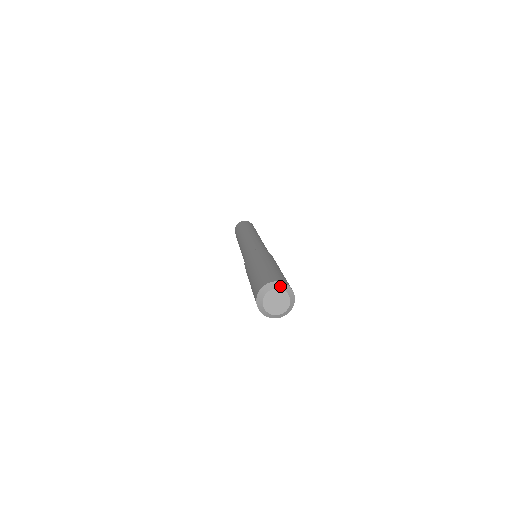
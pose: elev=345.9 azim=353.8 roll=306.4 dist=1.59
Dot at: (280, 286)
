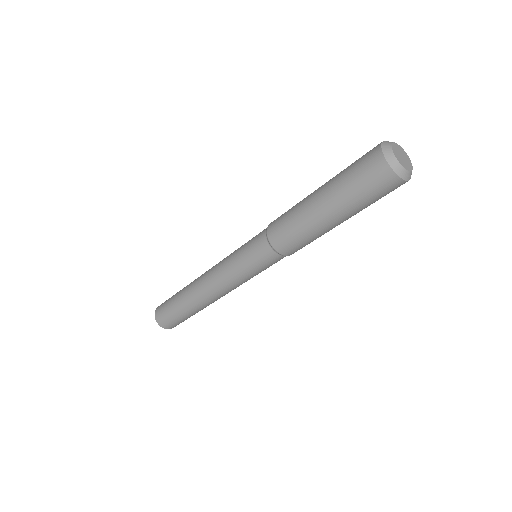
Dot at: (390, 142)
